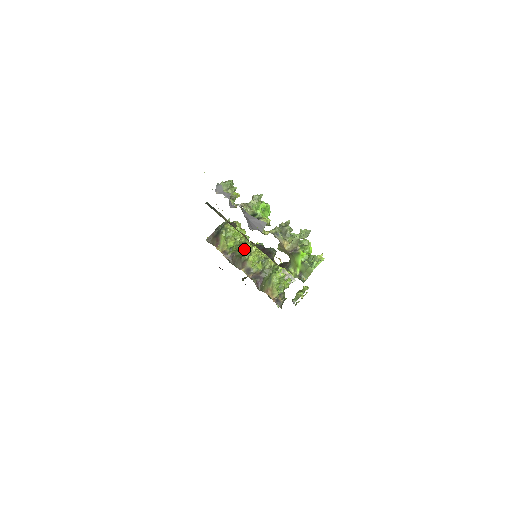
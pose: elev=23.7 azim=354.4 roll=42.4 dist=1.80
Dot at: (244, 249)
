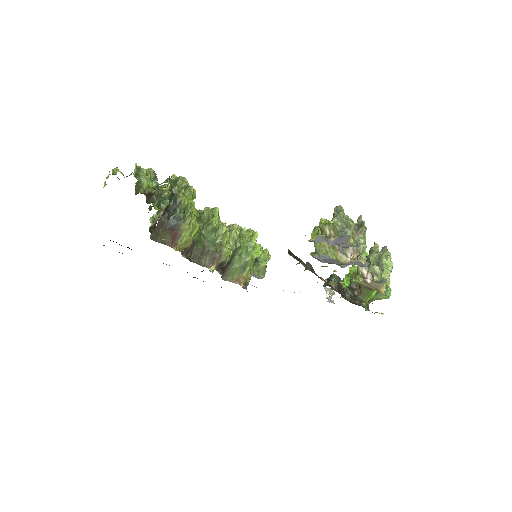
Dot at: (201, 227)
